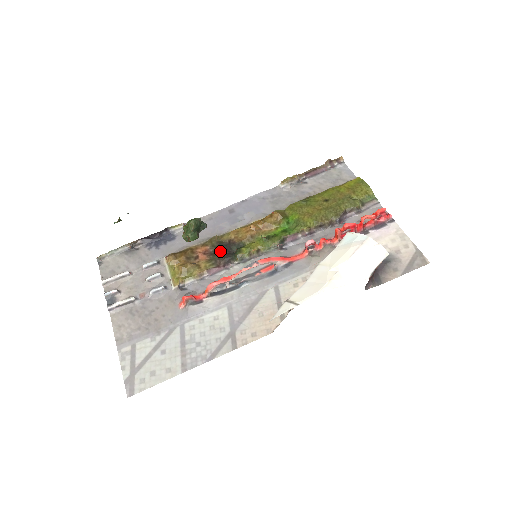
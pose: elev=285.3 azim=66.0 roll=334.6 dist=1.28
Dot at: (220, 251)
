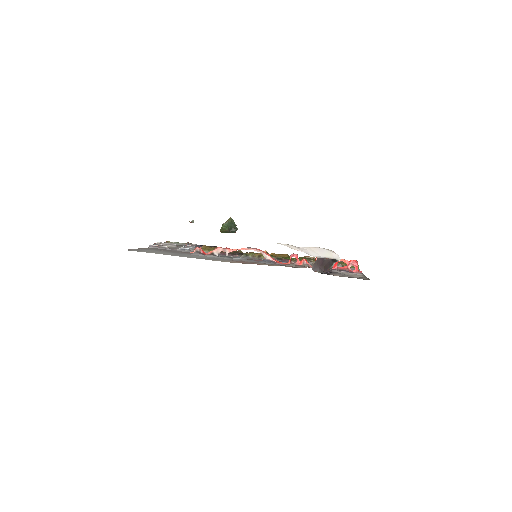
Dot at: occluded
